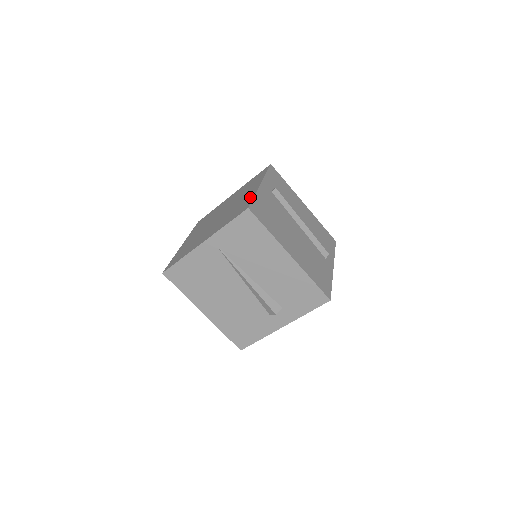
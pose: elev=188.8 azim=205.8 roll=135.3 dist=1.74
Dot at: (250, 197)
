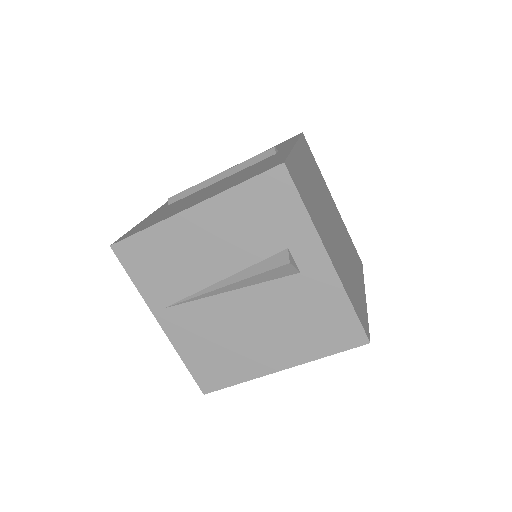
Dot at: occluded
